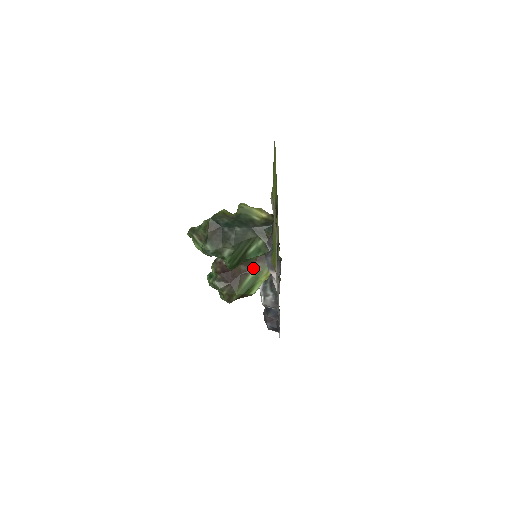
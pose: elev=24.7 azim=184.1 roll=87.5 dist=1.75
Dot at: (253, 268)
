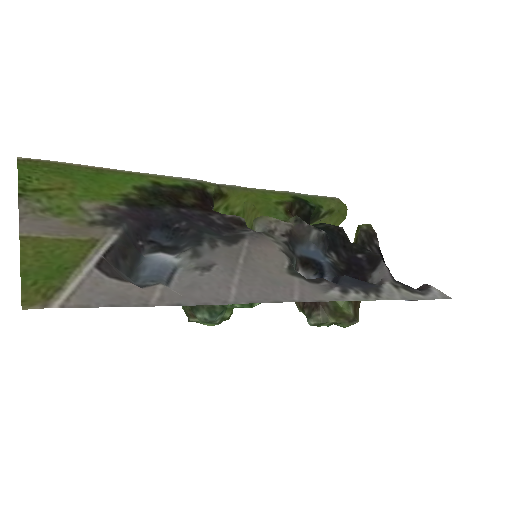
Dot at: occluded
